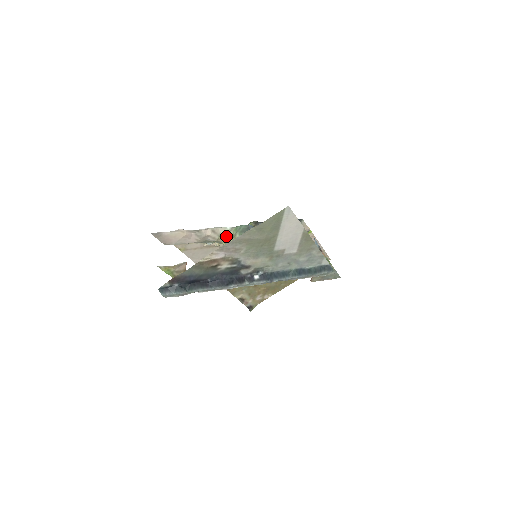
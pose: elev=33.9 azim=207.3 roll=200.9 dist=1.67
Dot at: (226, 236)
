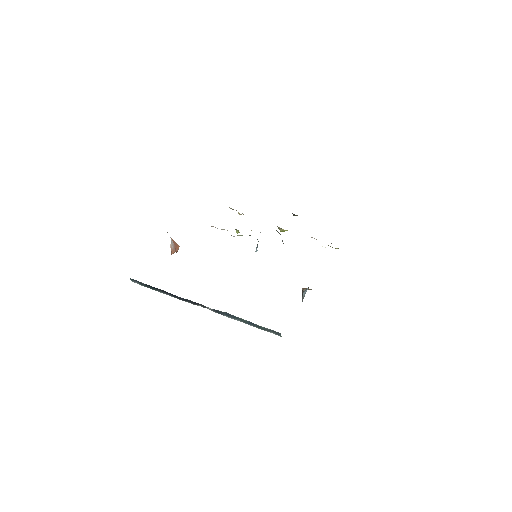
Dot at: occluded
